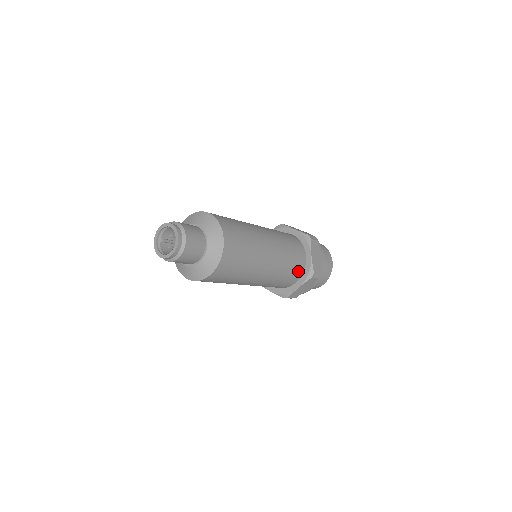
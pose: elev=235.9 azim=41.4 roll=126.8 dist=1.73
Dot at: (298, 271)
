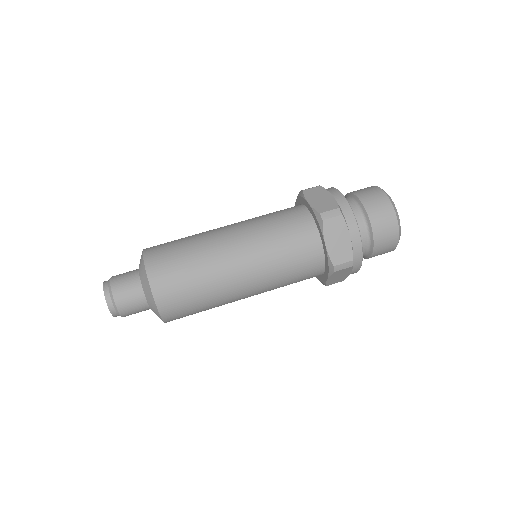
Dot at: (313, 266)
